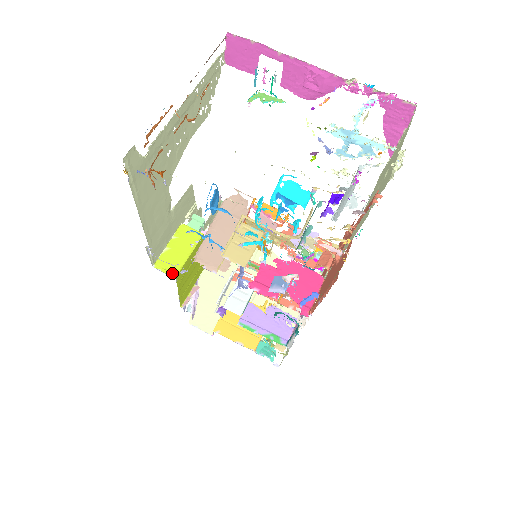
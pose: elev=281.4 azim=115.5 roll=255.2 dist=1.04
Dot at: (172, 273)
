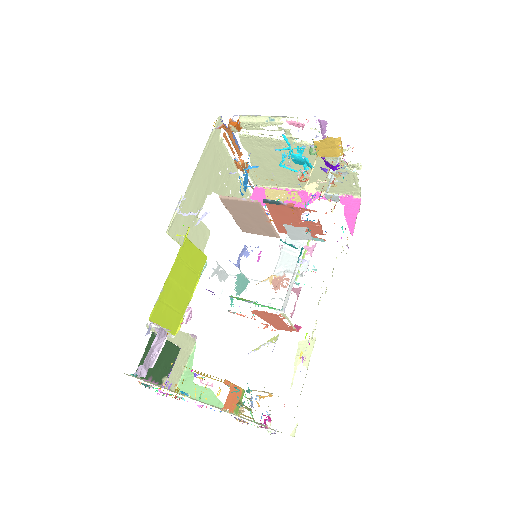
Dot at: (183, 235)
